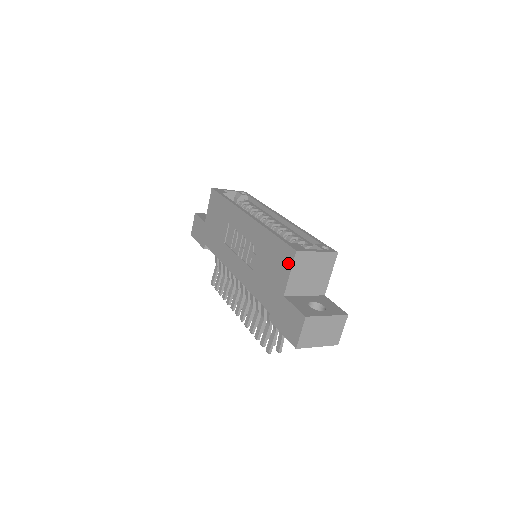
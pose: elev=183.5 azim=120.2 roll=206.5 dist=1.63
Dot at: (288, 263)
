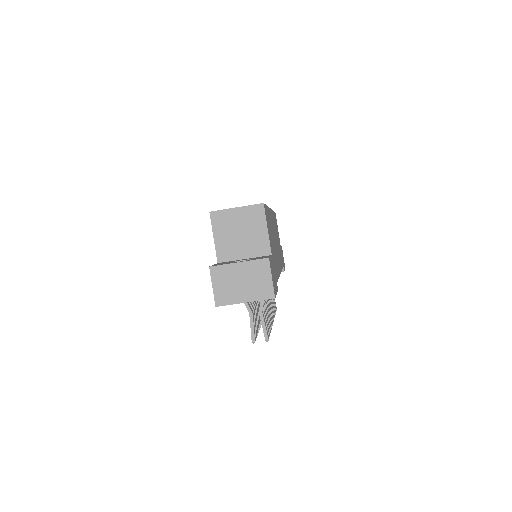
Dot at: occluded
